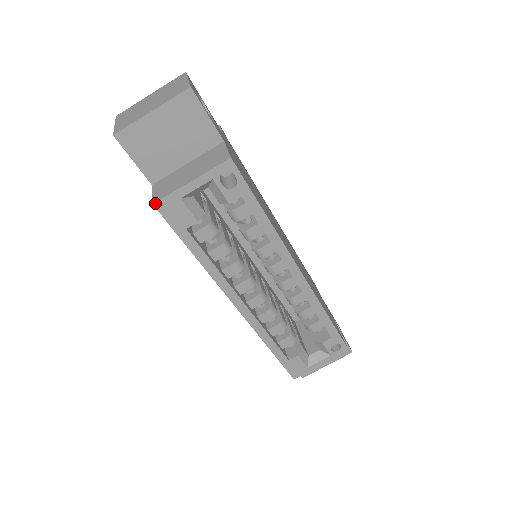
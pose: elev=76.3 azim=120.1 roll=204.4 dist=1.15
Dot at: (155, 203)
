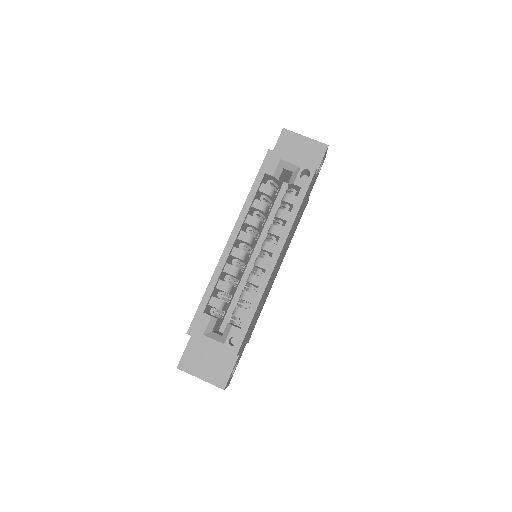
Dot at: (270, 150)
